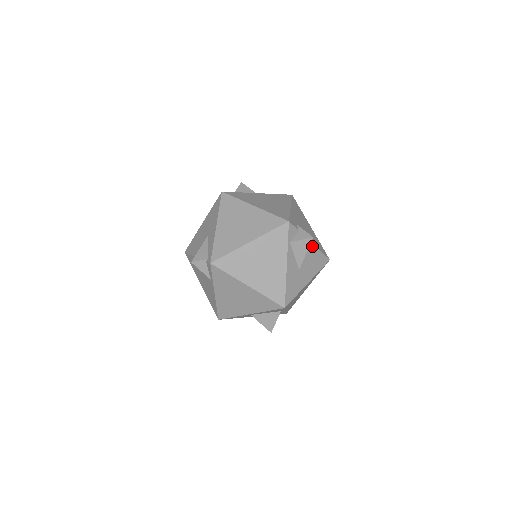
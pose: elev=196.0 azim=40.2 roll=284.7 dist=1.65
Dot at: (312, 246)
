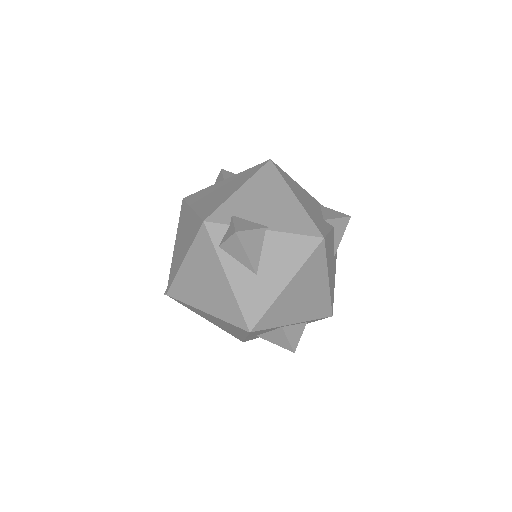
Dot at: (271, 234)
